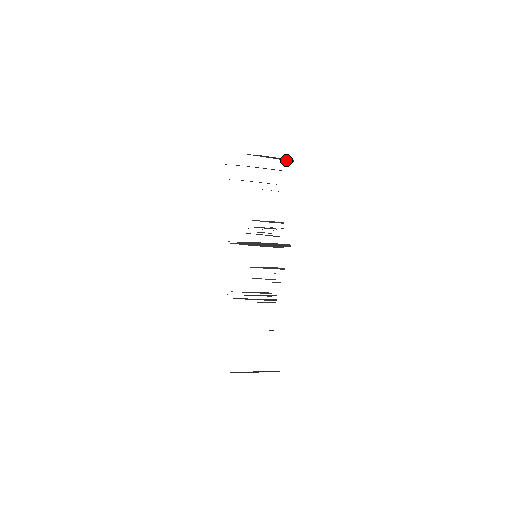
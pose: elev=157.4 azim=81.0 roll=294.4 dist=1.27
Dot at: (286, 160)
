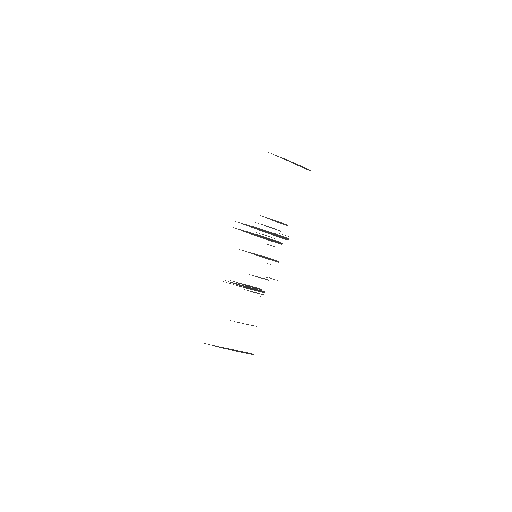
Dot at: (304, 168)
